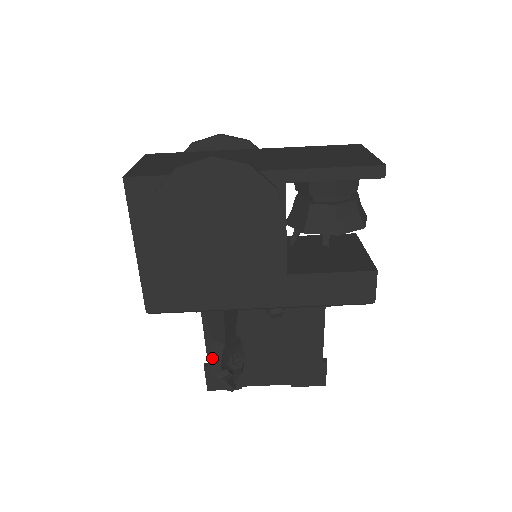
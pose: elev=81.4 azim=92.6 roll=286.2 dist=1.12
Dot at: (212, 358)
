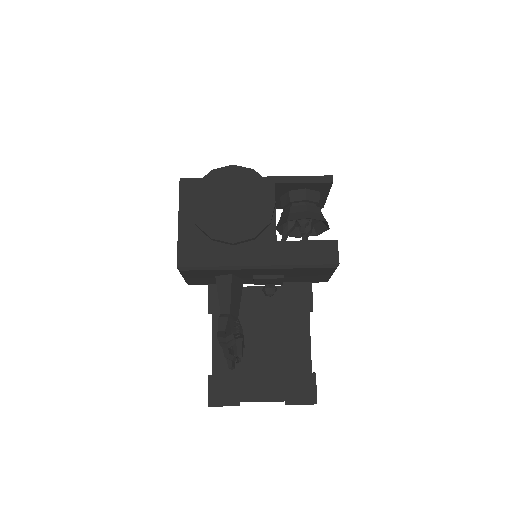
Dot at: (219, 326)
